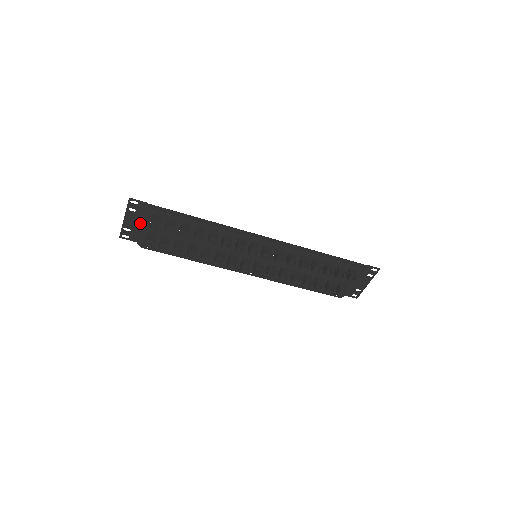
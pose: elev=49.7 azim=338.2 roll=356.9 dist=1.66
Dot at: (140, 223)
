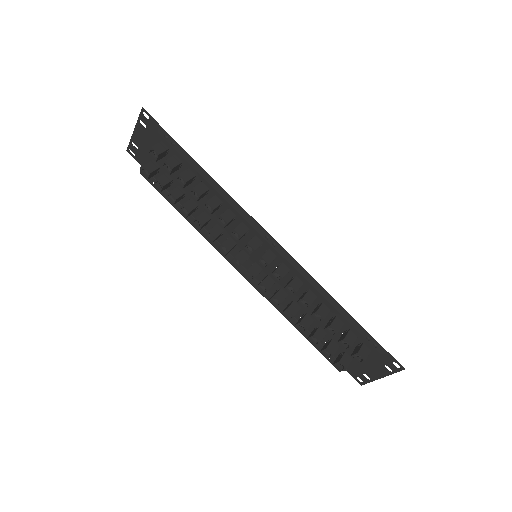
Dot at: (148, 144)
